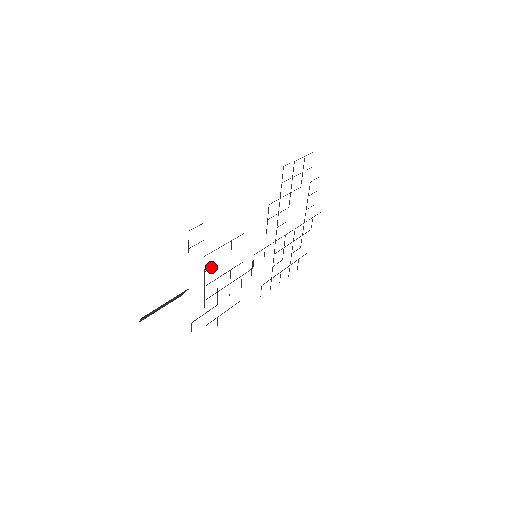
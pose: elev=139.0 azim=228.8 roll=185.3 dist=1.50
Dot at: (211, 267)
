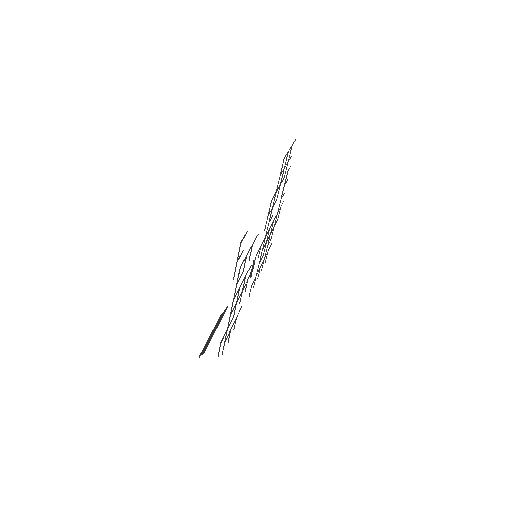
Dot at: (240, 277)
